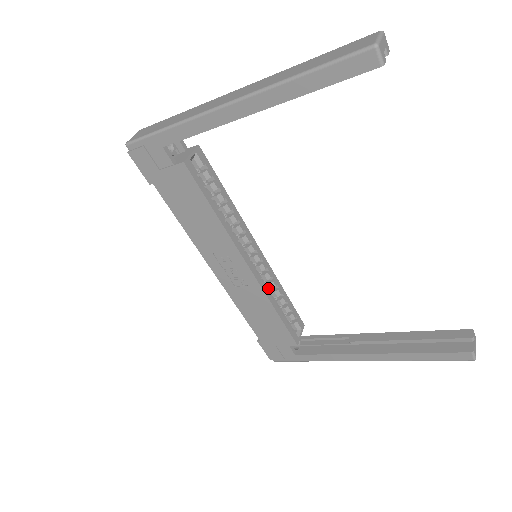
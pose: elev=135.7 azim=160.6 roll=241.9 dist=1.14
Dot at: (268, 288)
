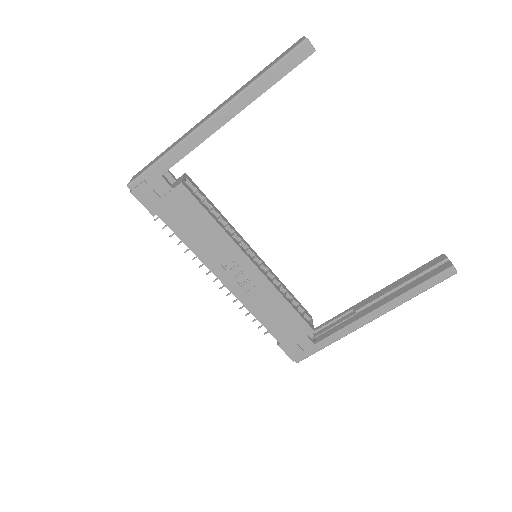
Dot at: occluded
